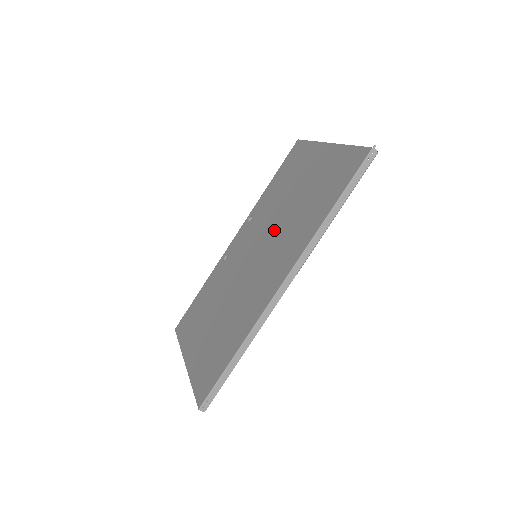
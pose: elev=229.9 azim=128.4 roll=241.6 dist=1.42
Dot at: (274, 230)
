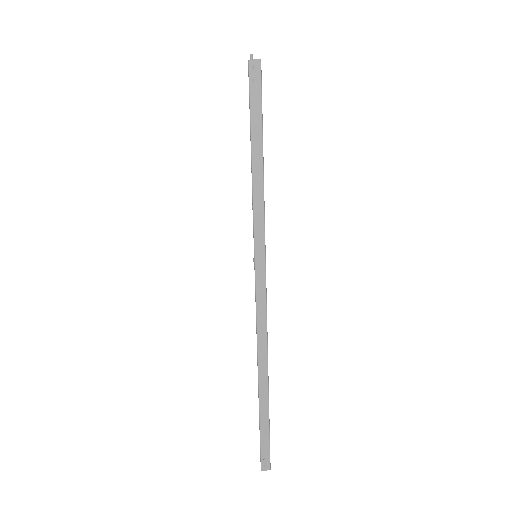
Dot at: occluded
